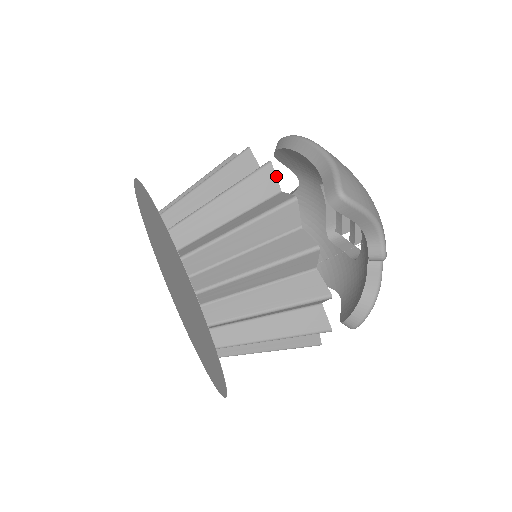
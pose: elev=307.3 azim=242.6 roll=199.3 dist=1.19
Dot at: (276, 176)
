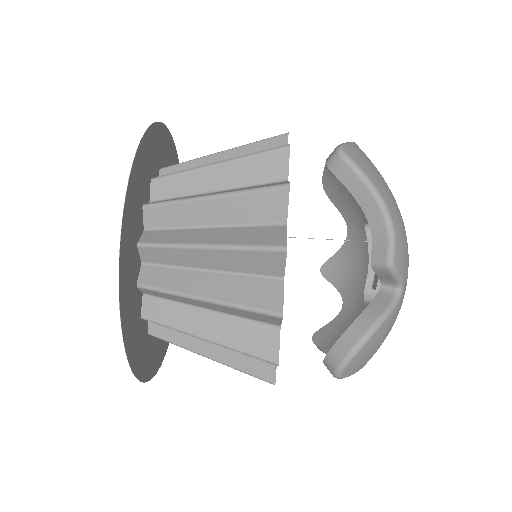
Dot at: occluded
